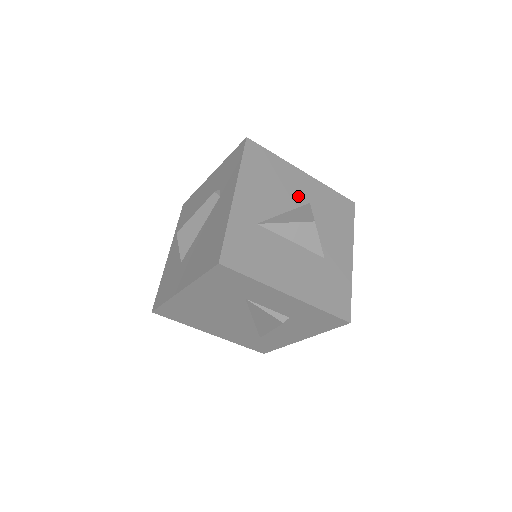
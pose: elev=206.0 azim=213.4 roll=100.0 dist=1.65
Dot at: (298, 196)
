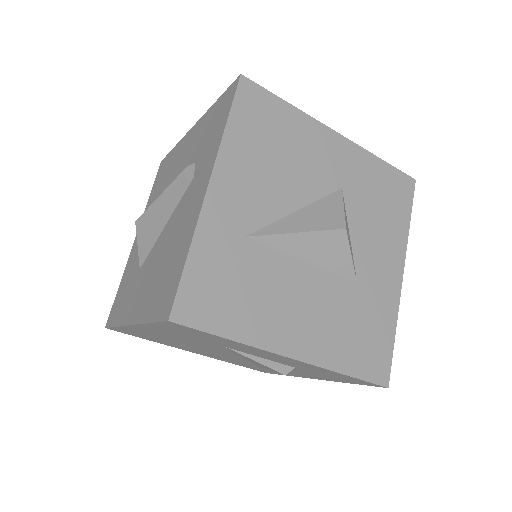
Dot at: (323, 177)
